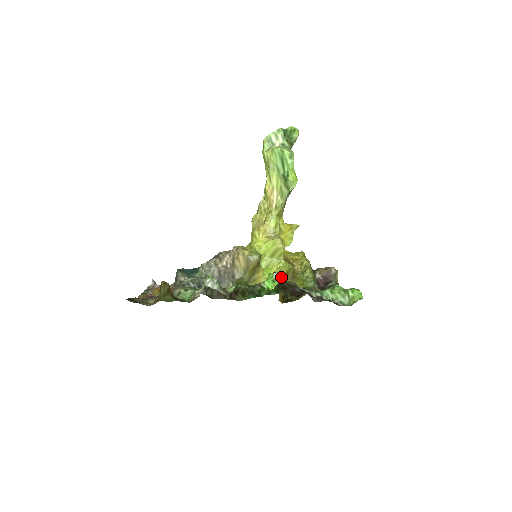
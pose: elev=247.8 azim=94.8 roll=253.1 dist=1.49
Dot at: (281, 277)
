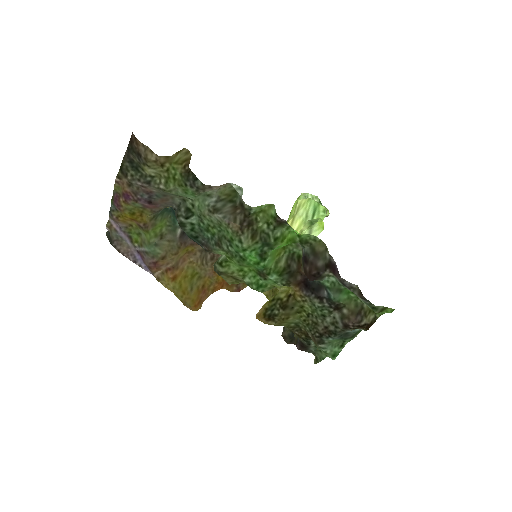
Dot at: (302, 248)
